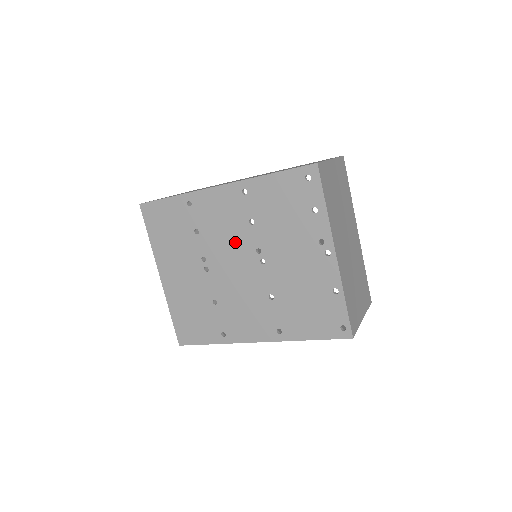
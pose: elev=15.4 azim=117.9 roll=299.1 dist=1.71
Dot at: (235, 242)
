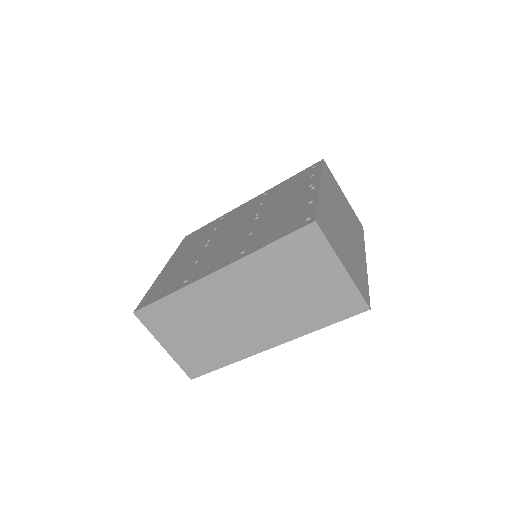
Dot at: (241, 219)
